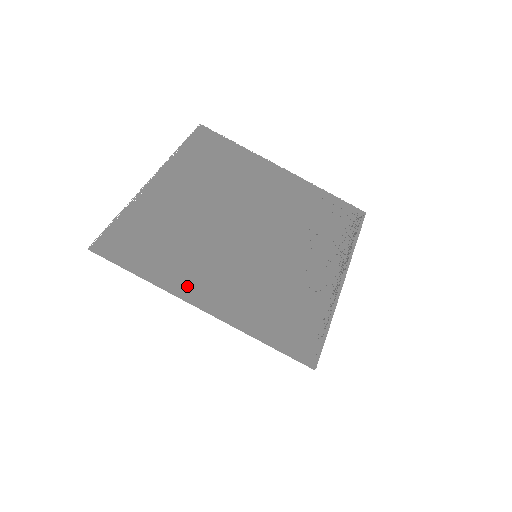
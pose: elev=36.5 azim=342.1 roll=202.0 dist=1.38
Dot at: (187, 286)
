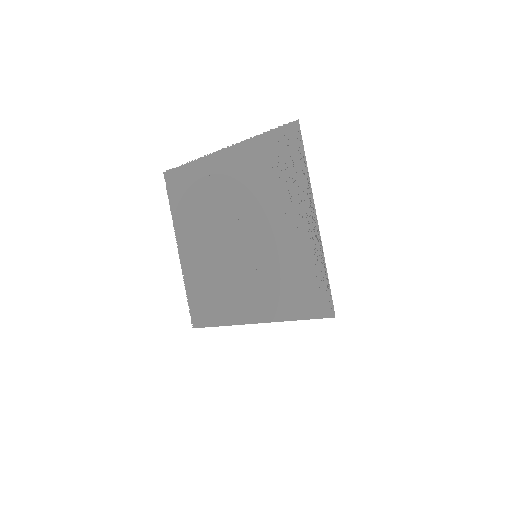
Dot at: (240, 313)
